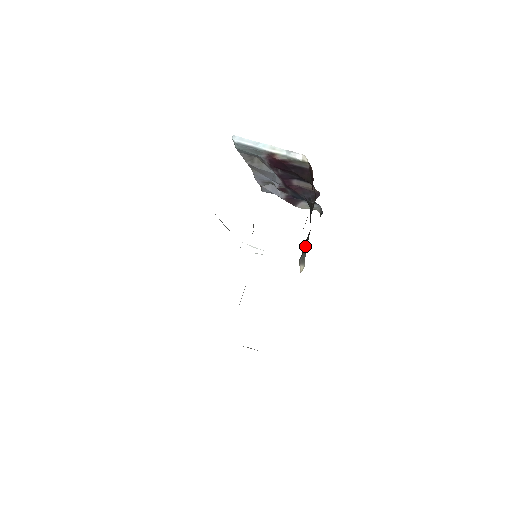
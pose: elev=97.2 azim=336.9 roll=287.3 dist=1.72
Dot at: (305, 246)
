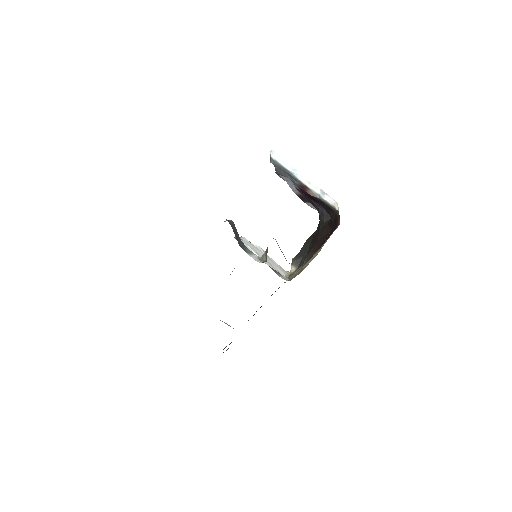
Dot at: (303, 252)
